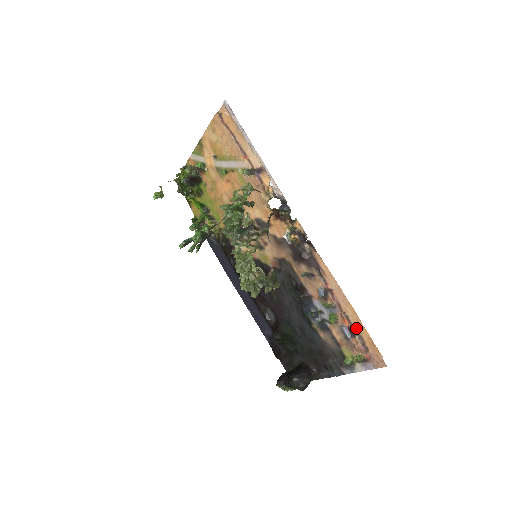
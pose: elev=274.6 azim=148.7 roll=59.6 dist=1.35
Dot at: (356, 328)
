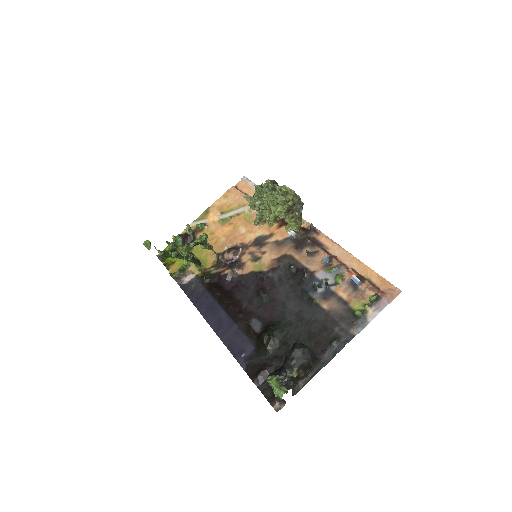
Dot at: (364, 276)
